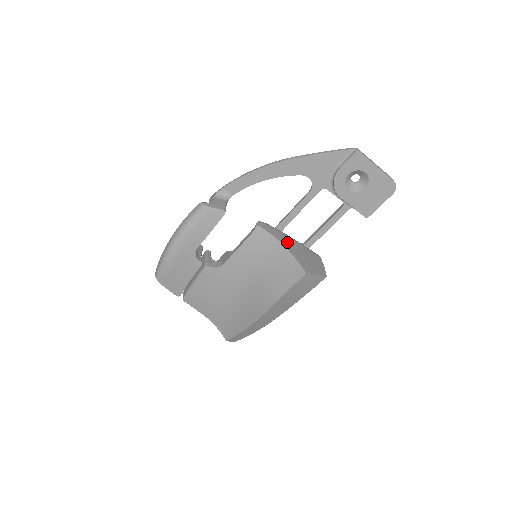
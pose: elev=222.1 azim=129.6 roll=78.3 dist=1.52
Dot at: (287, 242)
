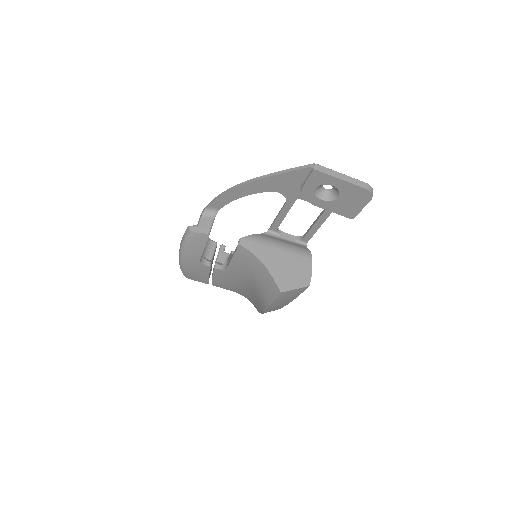
Dot at: (269, 256)
